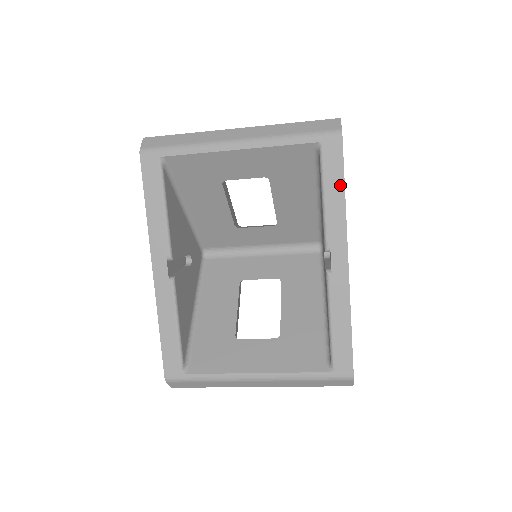
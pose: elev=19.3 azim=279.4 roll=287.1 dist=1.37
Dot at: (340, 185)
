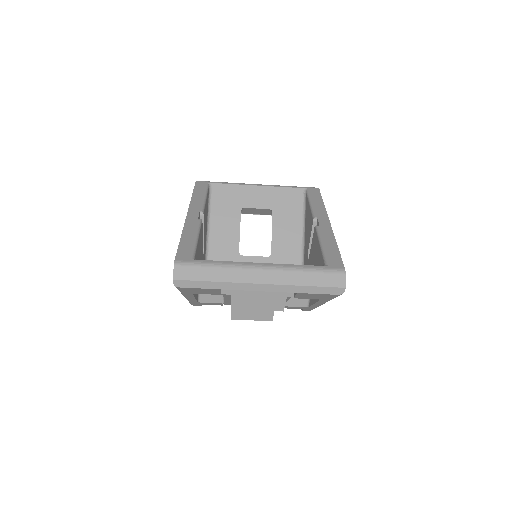
Dot at: (320, 200)
